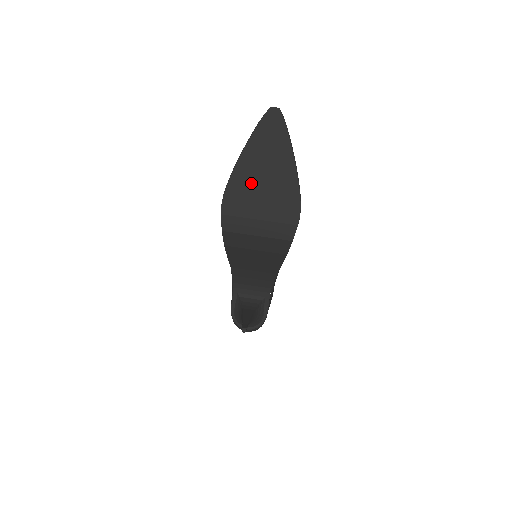
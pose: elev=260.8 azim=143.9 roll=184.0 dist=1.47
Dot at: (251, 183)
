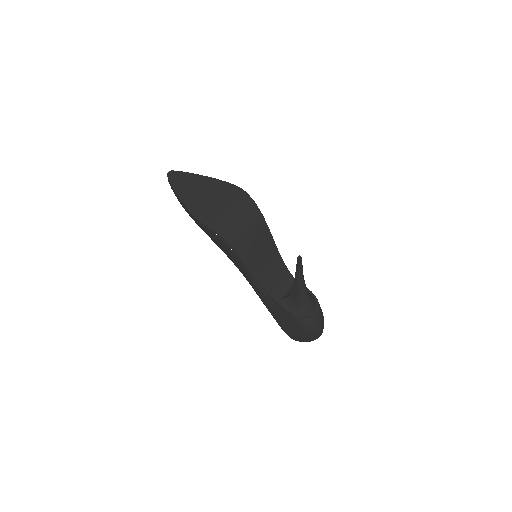
Dot at: (201, 201)
